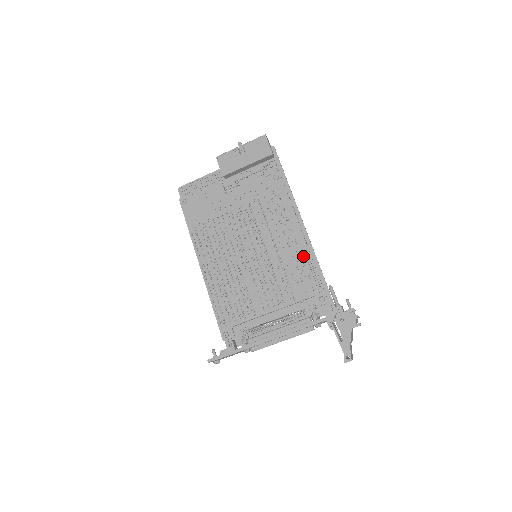
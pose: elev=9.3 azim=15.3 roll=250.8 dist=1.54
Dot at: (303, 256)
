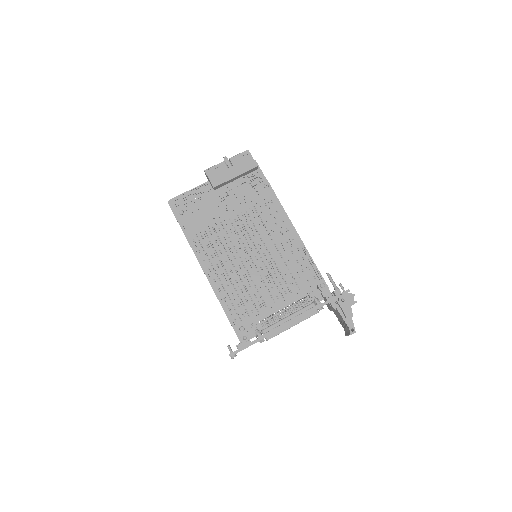
Dot at: (301, 251)
